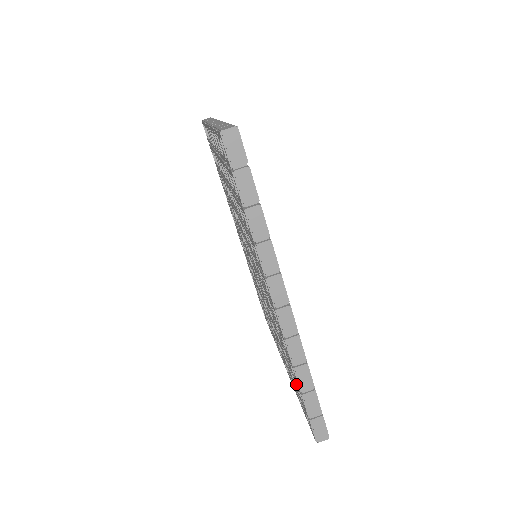
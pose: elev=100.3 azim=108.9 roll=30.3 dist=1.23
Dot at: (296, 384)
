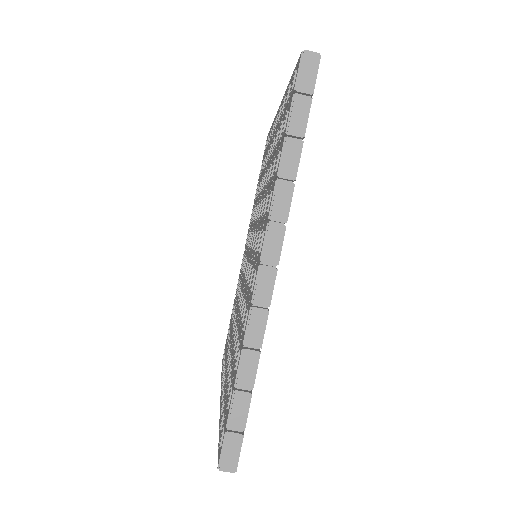
Dot at: (232, 384)
